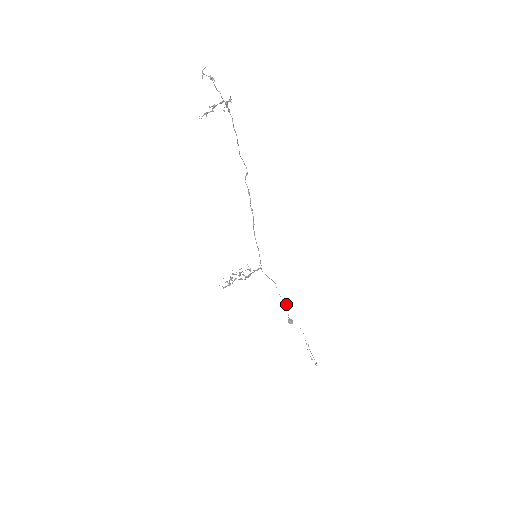
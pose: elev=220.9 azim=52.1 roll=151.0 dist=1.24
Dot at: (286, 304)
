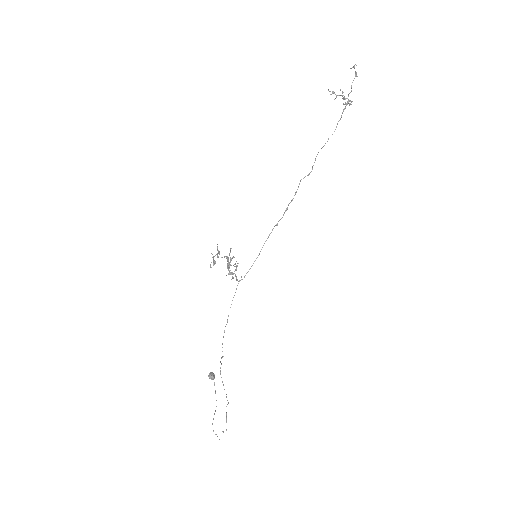
Dot at: occluded
